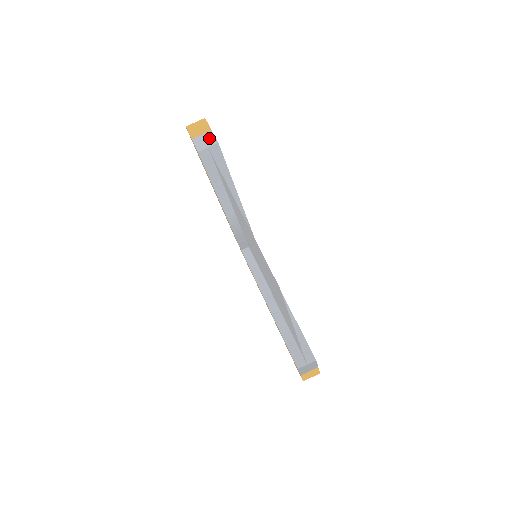
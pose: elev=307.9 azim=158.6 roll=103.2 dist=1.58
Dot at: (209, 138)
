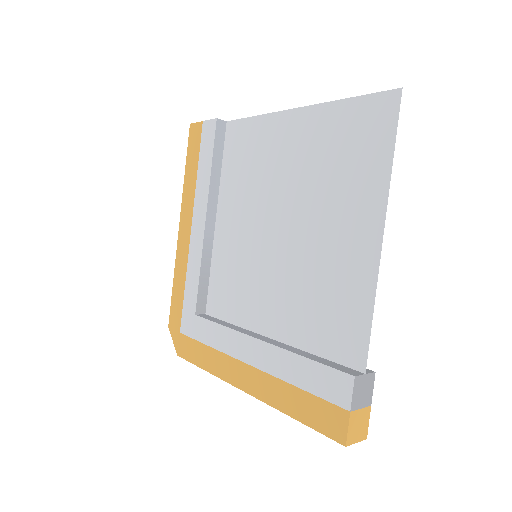
Dot at: occluded
